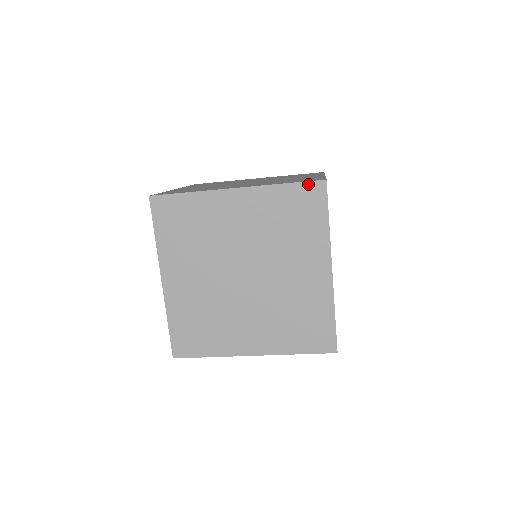
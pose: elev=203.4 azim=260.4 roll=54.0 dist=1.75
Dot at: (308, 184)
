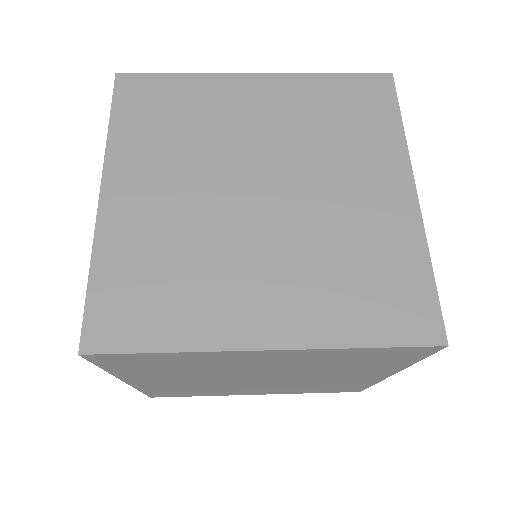
Dot at: (411, 348)
